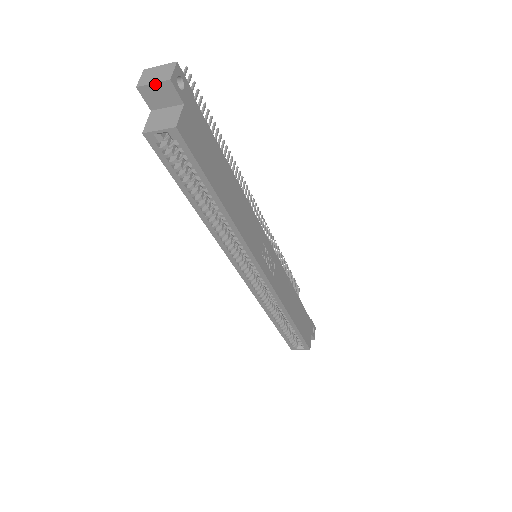
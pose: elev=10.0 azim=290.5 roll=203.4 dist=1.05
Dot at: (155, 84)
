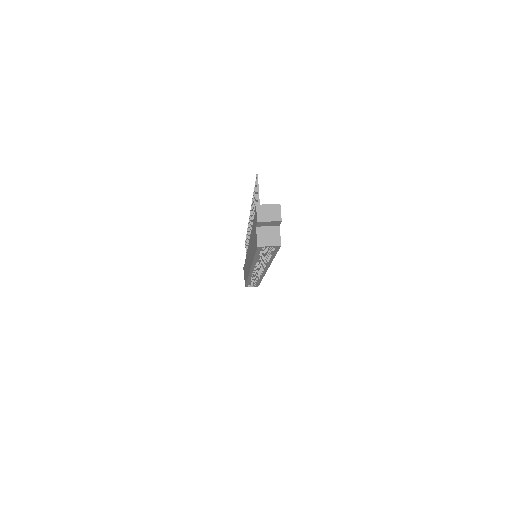
Dot at: (270, 222)
